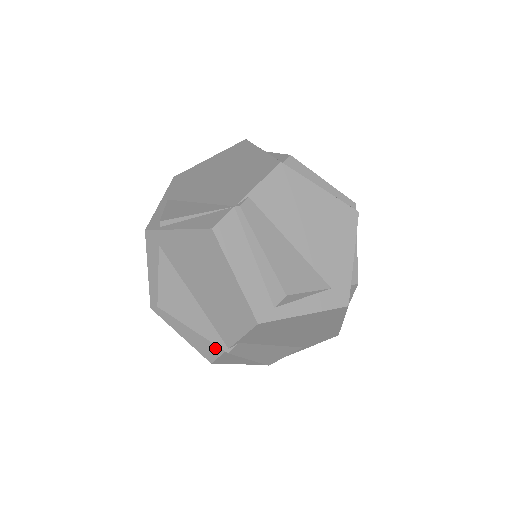
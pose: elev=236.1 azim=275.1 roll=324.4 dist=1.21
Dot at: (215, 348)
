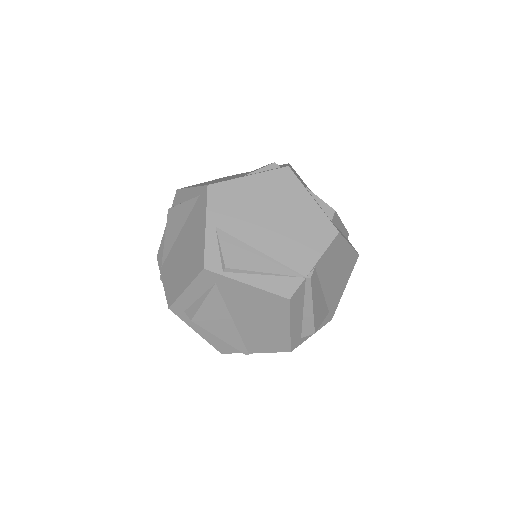
Dot at: (233, 349)
